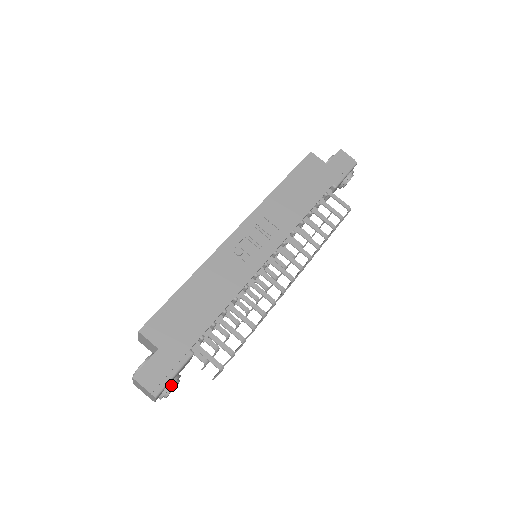
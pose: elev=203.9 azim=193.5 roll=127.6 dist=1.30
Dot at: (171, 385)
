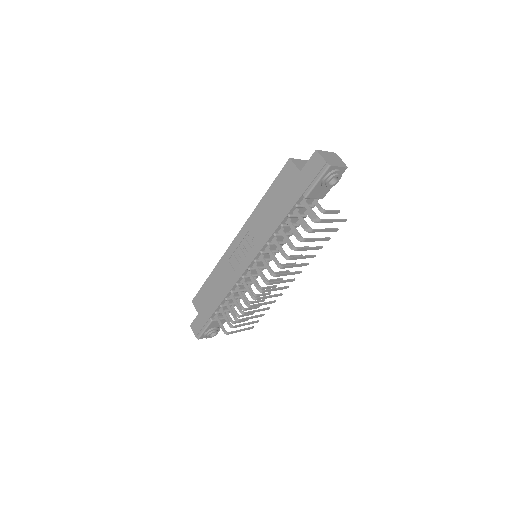
Dot at: (205, 334)
